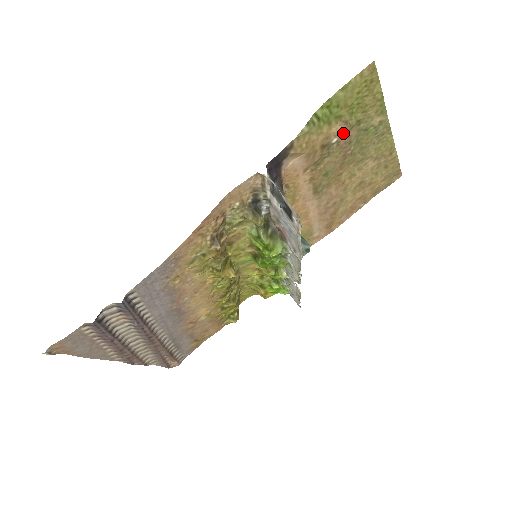
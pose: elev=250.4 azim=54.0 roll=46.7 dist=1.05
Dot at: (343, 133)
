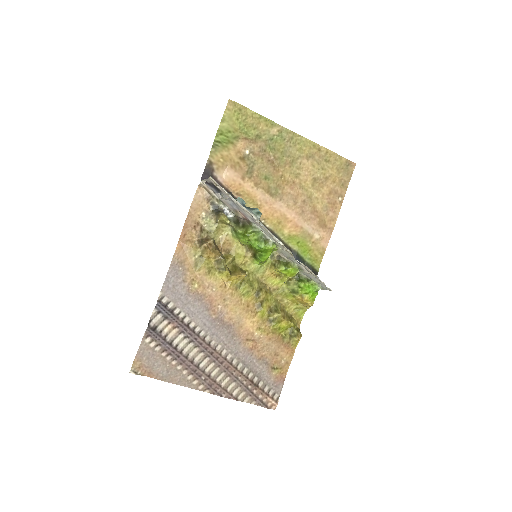
Dot at: (250, 145)
